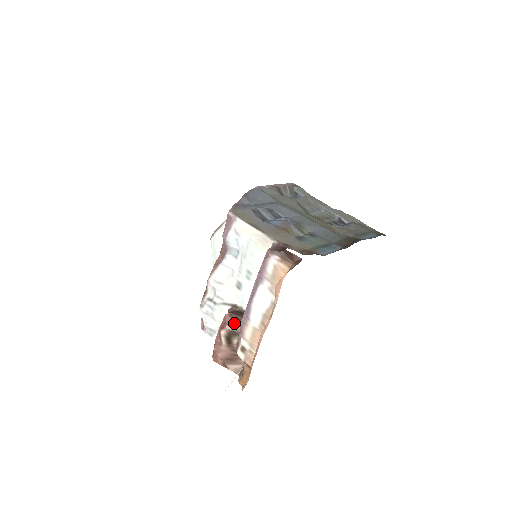
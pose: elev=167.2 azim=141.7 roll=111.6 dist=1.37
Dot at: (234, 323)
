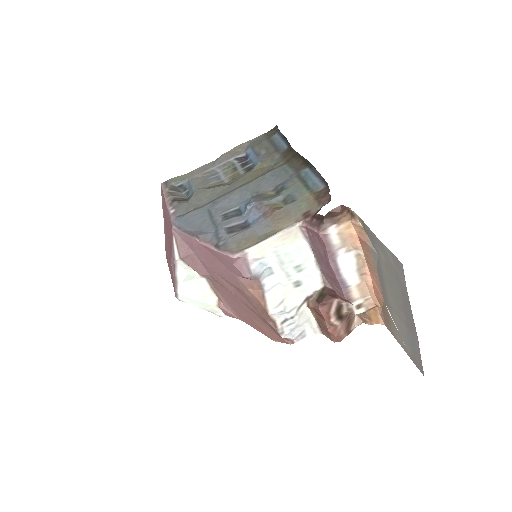
Dot at: (331, 305)
